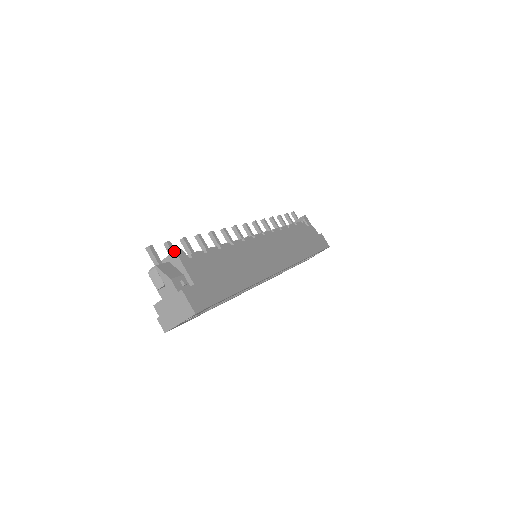
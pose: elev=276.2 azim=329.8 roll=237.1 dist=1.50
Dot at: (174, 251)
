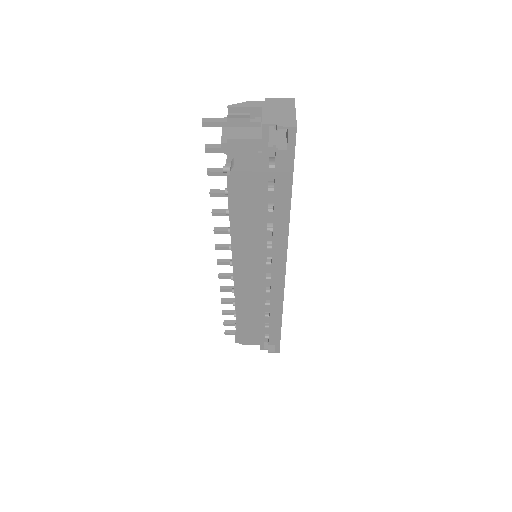
Dot at: occluded
